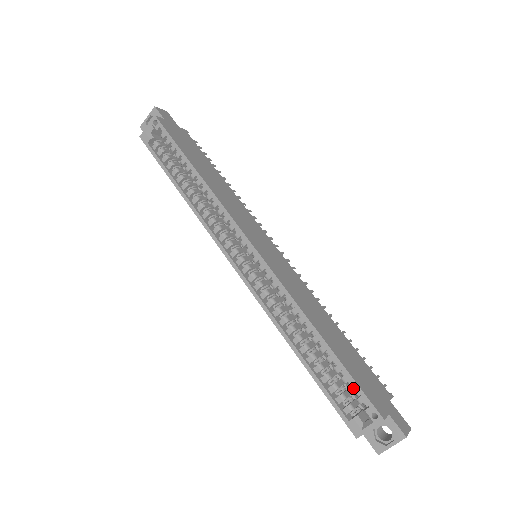
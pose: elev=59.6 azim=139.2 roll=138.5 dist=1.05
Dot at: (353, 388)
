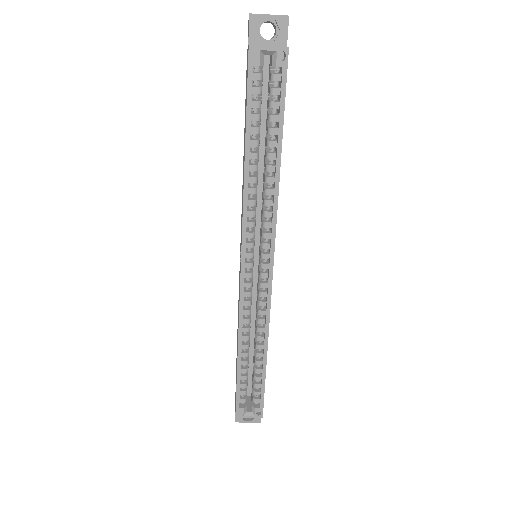
Dot at: (258, 393)
